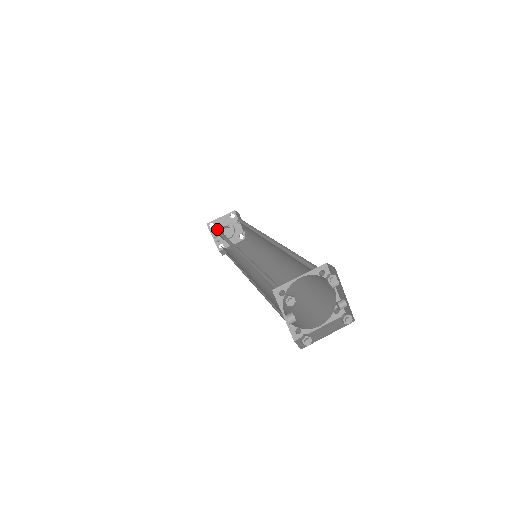
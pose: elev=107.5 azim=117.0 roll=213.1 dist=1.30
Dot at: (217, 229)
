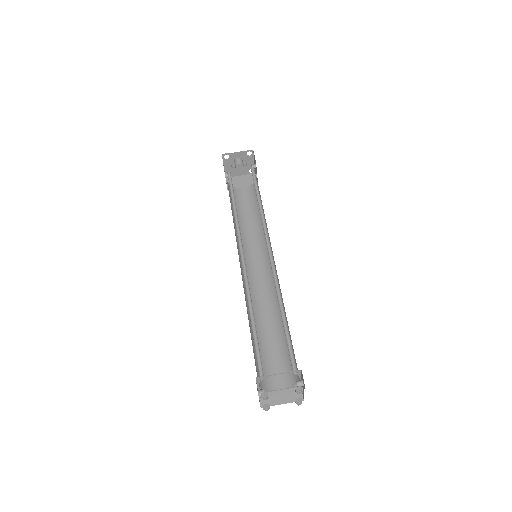
Dot at: (230, 174)
